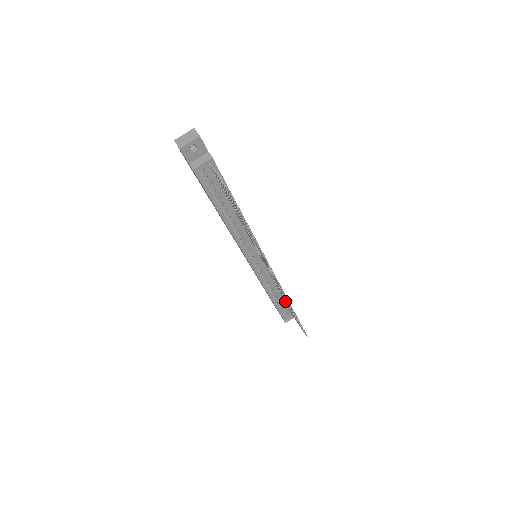
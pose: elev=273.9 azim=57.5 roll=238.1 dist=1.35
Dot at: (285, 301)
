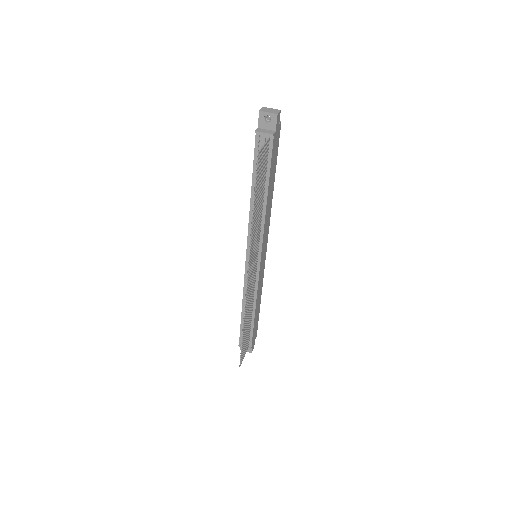
Dot at: (249, 319)
